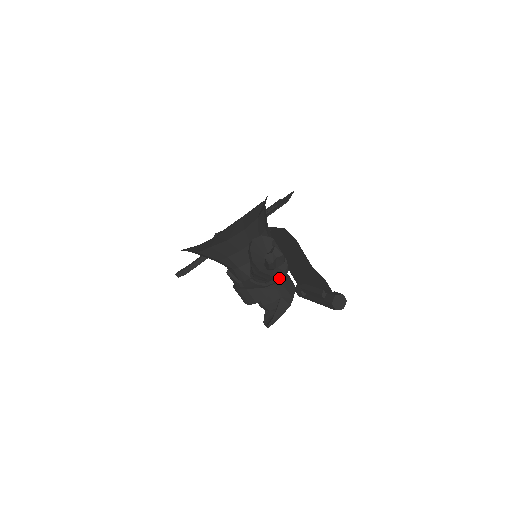
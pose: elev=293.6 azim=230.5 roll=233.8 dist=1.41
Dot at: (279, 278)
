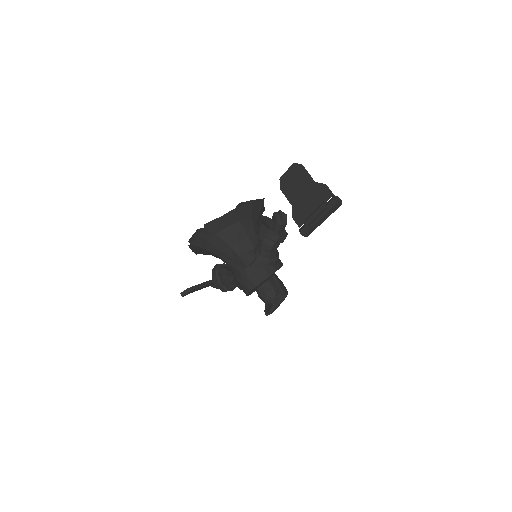
Dot at: (277, 265)
